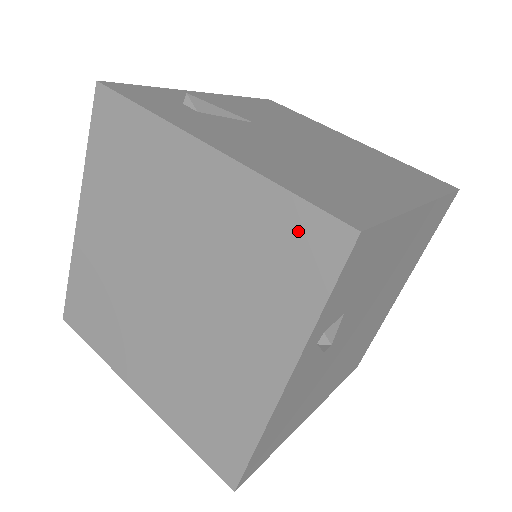
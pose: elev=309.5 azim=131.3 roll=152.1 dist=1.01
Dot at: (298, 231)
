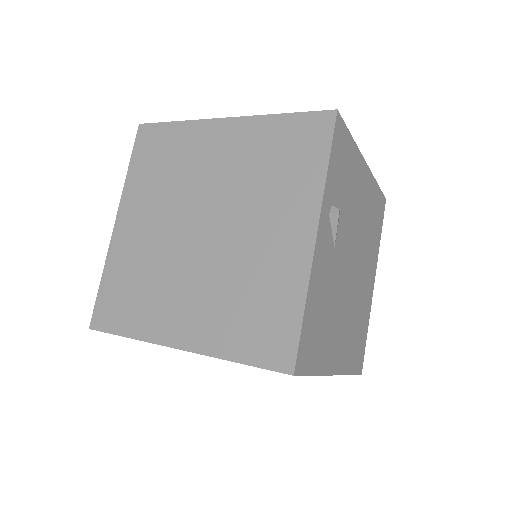
Dot at: (299, 130)
